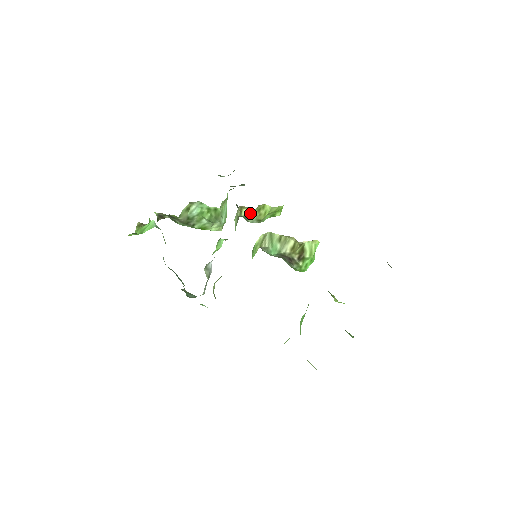
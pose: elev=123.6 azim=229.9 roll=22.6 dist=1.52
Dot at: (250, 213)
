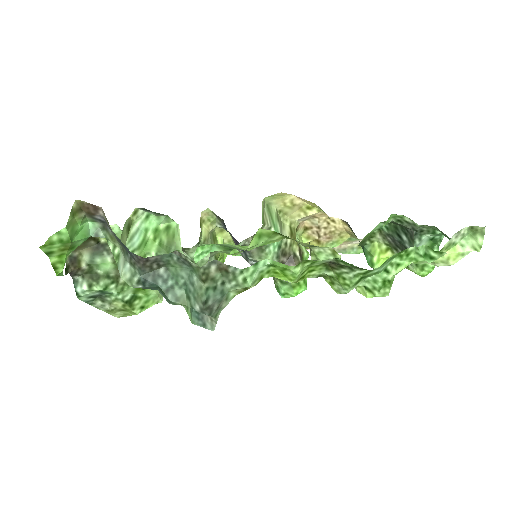
Dot at: (209, 236)
